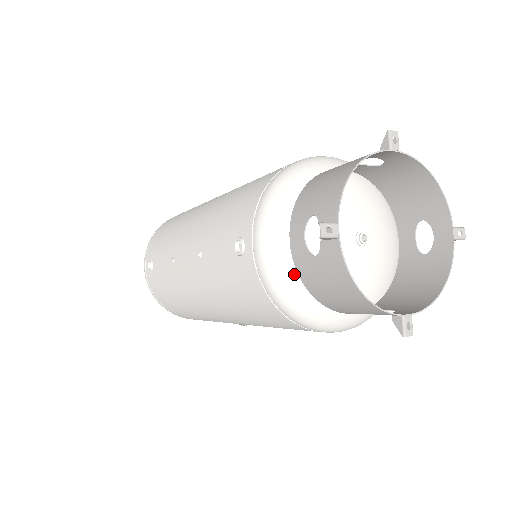
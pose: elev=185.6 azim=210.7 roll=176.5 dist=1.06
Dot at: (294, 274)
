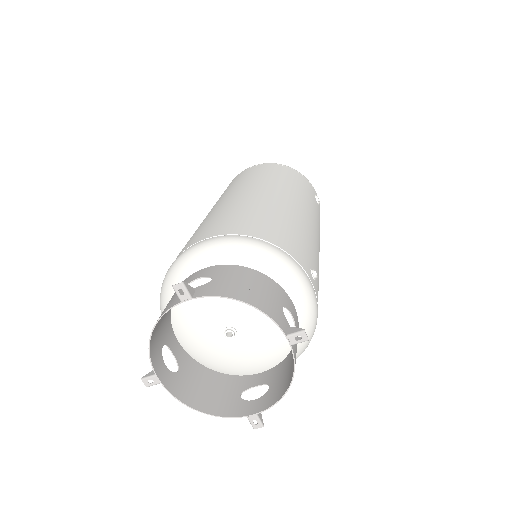
Dot at: (194, 360)
